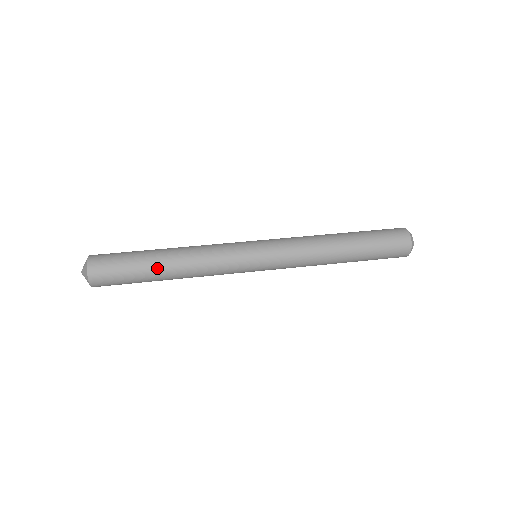
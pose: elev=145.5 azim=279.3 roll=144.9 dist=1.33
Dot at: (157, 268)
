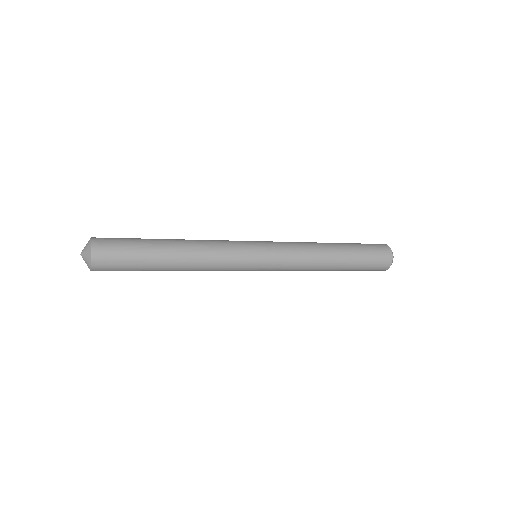
Dot at: (163, 241)
